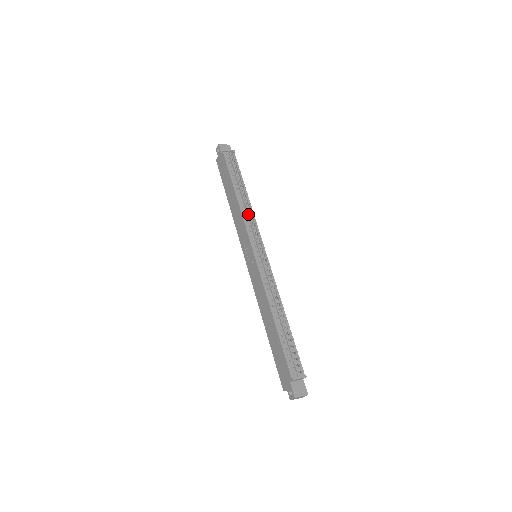
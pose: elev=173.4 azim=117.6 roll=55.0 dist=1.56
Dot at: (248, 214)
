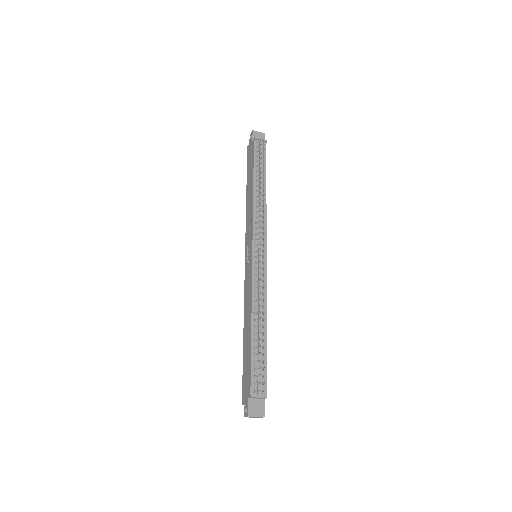
Dot at: (259, 210)
